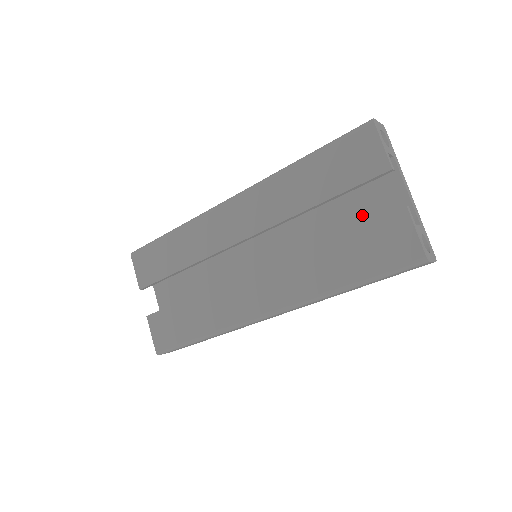
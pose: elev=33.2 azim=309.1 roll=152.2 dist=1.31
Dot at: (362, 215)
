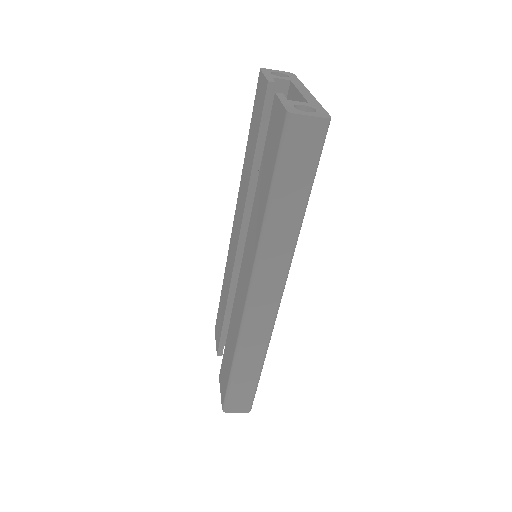
Dot at: occluded
